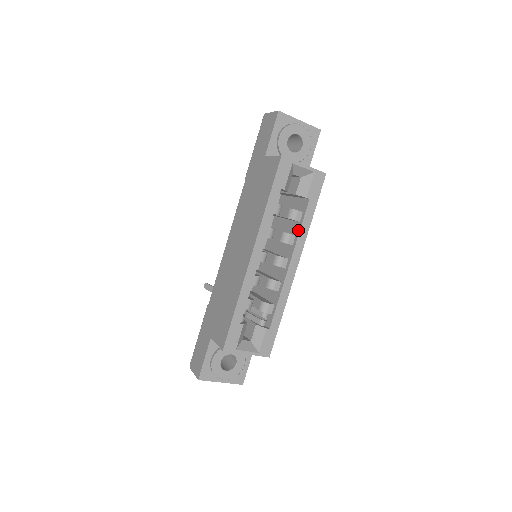
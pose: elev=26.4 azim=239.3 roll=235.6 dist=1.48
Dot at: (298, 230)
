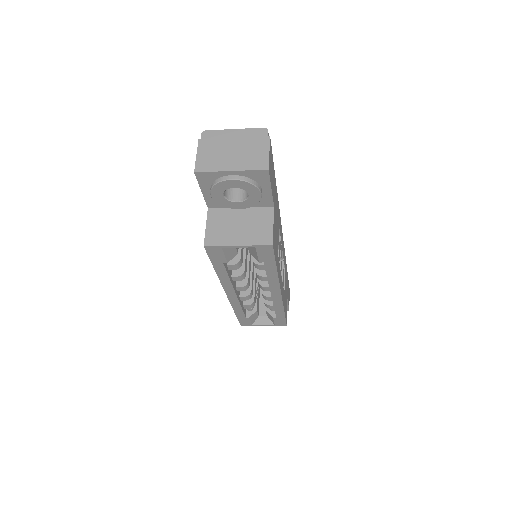
Dot at: (267, 276)
